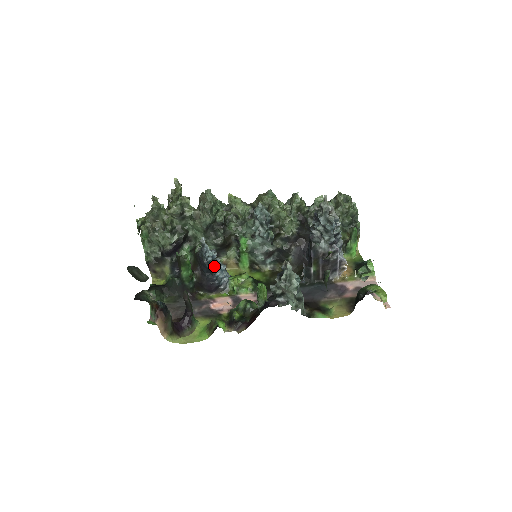
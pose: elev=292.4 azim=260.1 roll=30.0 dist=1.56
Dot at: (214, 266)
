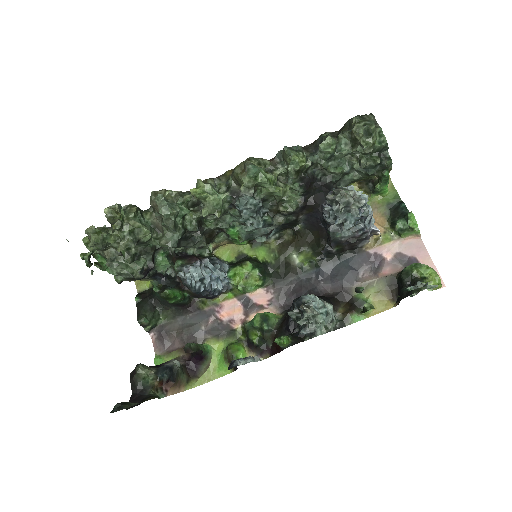
Dot at: (207, 288)
